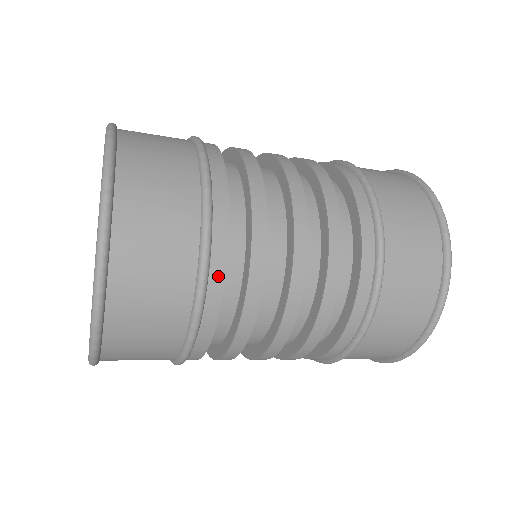
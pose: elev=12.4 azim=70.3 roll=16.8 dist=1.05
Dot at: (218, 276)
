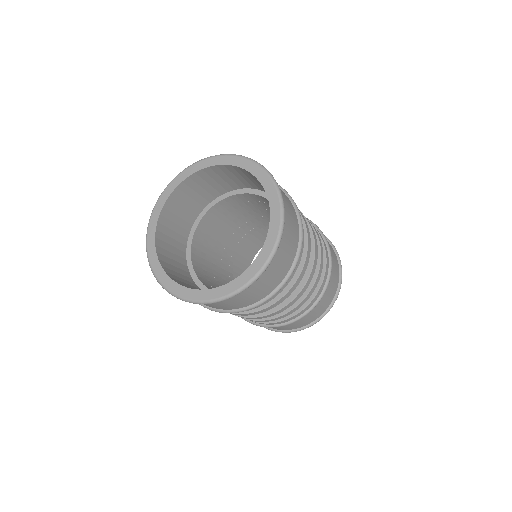
Dot at: (281, 289)
